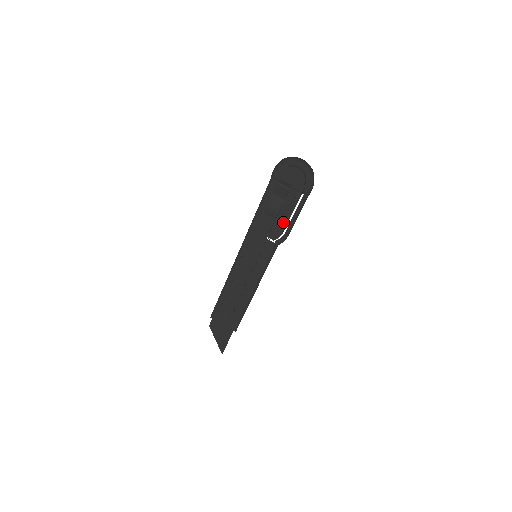
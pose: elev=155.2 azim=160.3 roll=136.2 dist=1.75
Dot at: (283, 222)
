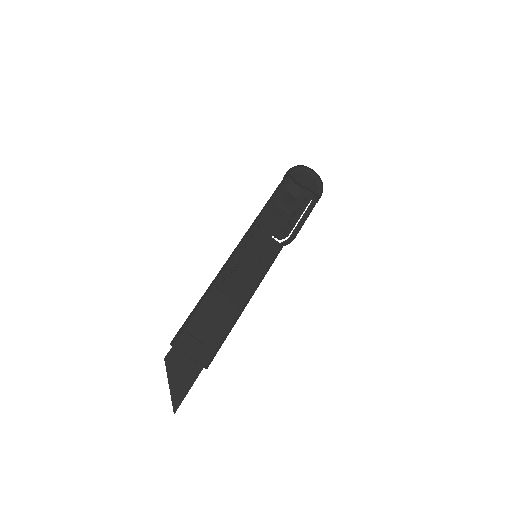
Dot at: (291, 222)
